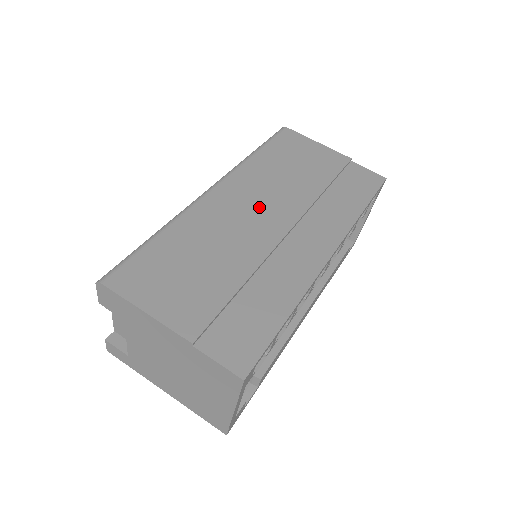
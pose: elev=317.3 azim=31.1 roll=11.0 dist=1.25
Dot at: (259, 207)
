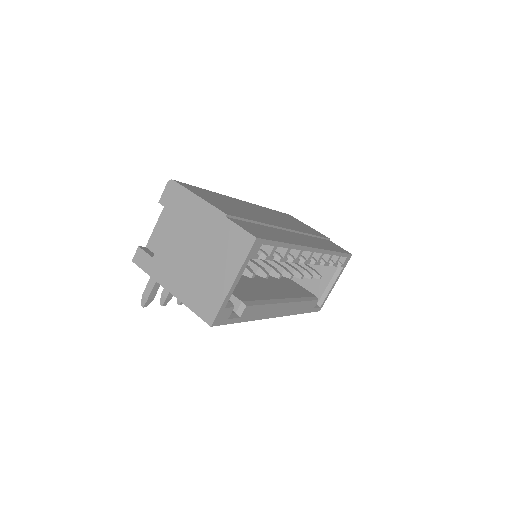
Dot at: (271, 217)
